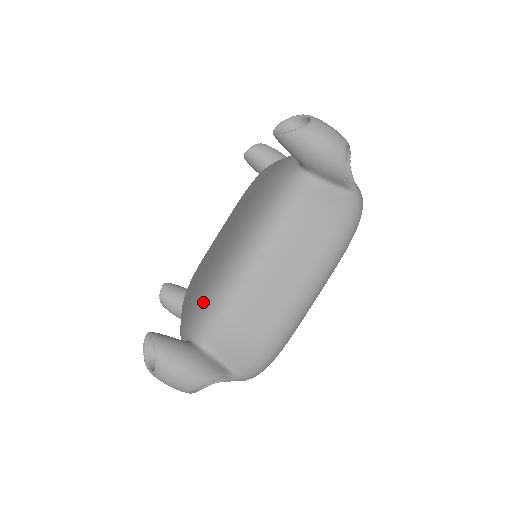
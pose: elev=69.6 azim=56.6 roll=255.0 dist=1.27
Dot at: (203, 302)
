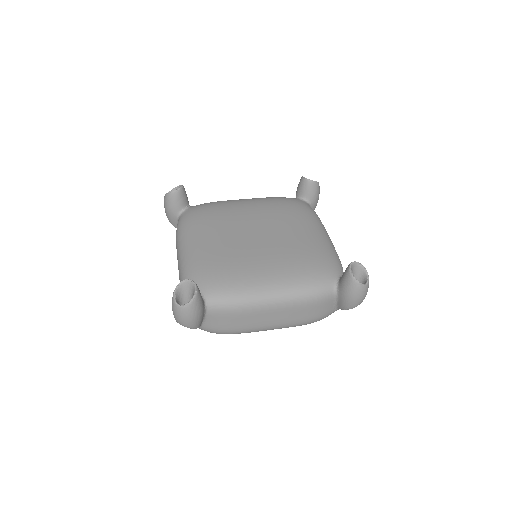
Dot at: (229, 287)
